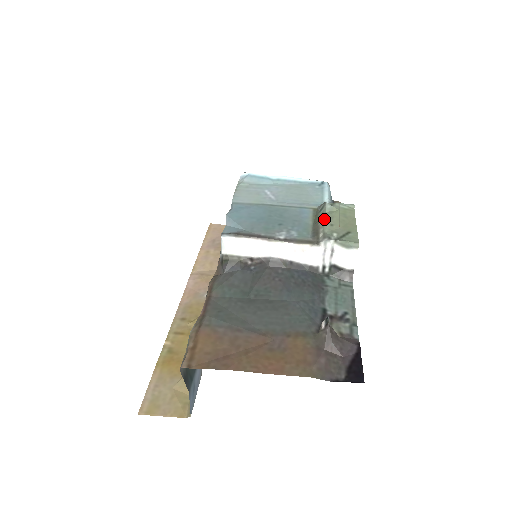
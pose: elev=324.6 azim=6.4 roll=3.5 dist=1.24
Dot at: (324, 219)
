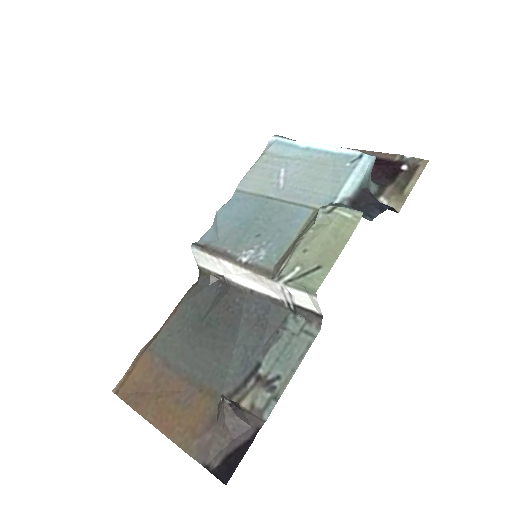
Dot at: (302, 239)
